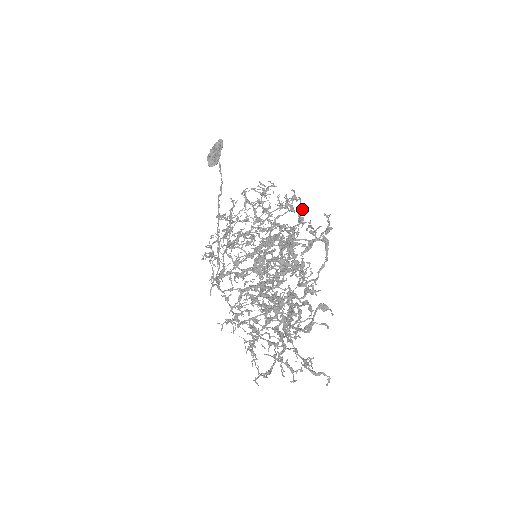
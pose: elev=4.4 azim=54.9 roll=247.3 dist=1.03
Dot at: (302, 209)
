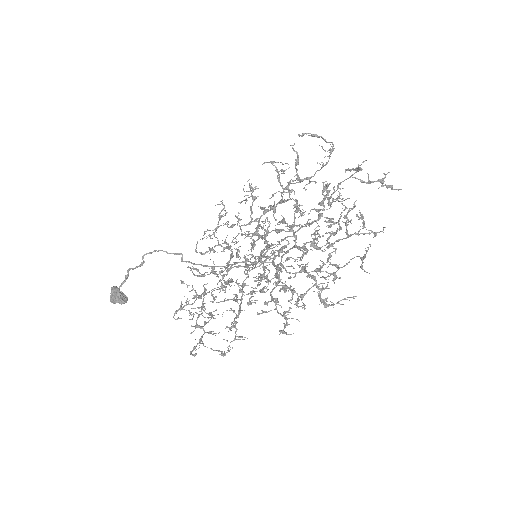
Dot at: (273, 162)
